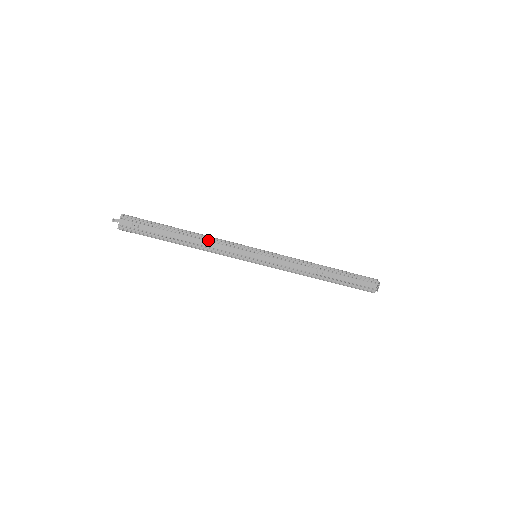
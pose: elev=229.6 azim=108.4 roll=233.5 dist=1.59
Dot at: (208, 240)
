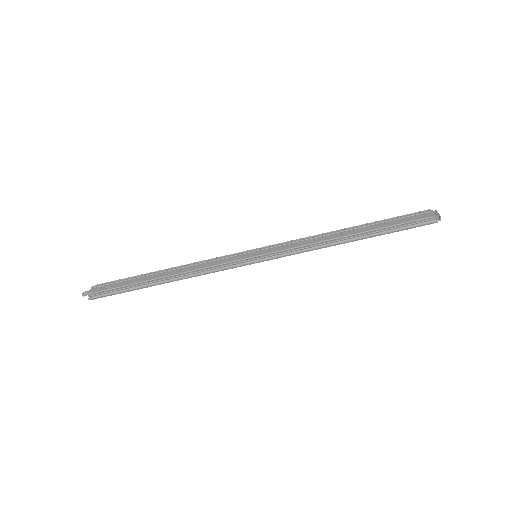
Dot at: (193, 268)
